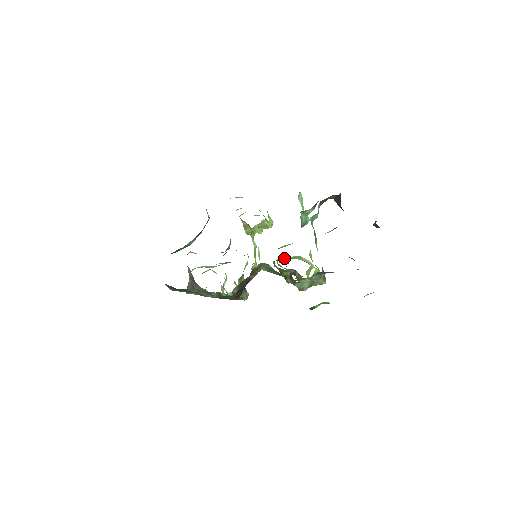
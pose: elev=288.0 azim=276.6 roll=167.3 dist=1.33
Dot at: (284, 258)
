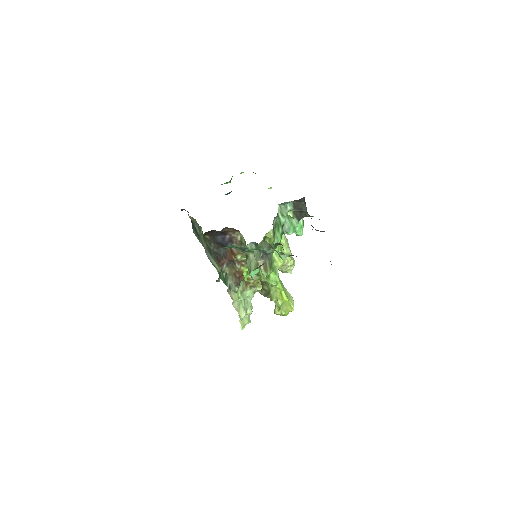
Dot at: occluded
